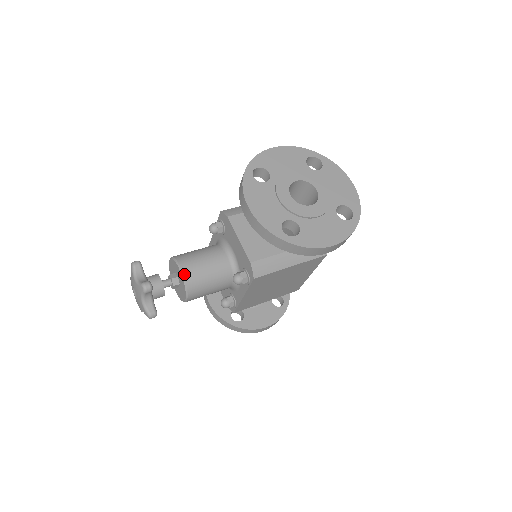
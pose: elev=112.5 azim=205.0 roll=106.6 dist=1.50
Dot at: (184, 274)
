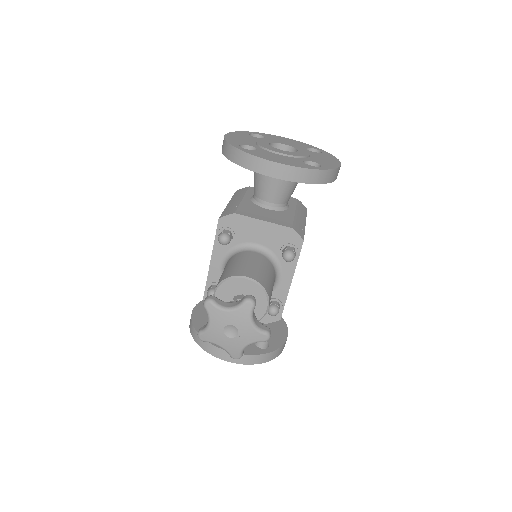
Dot at: (254, 279)
